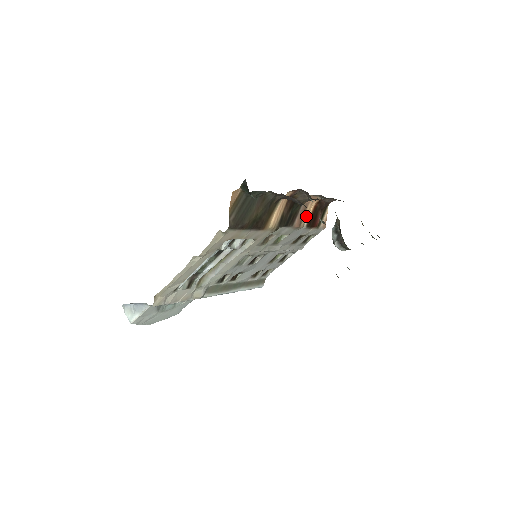
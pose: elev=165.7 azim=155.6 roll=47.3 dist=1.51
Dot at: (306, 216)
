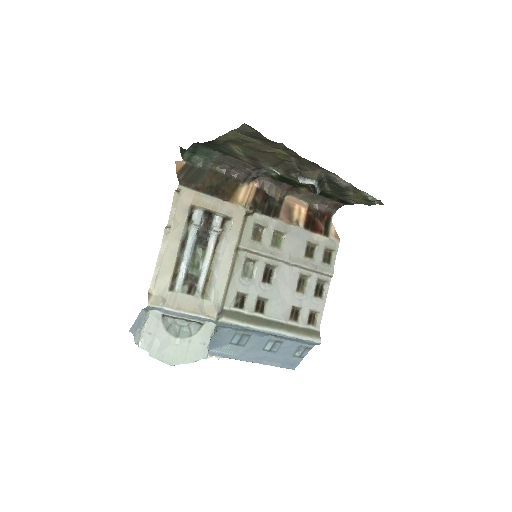
Dot at: (298, 218)
